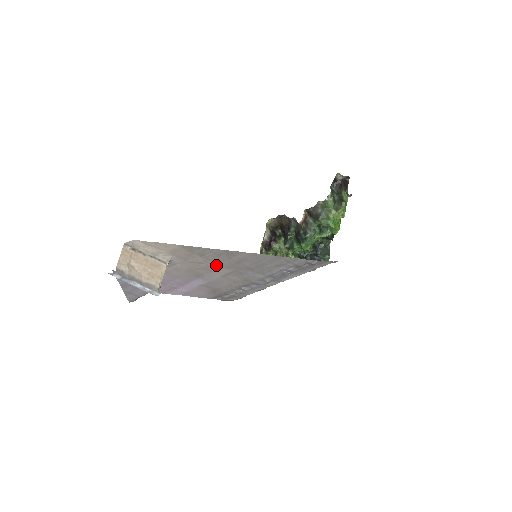
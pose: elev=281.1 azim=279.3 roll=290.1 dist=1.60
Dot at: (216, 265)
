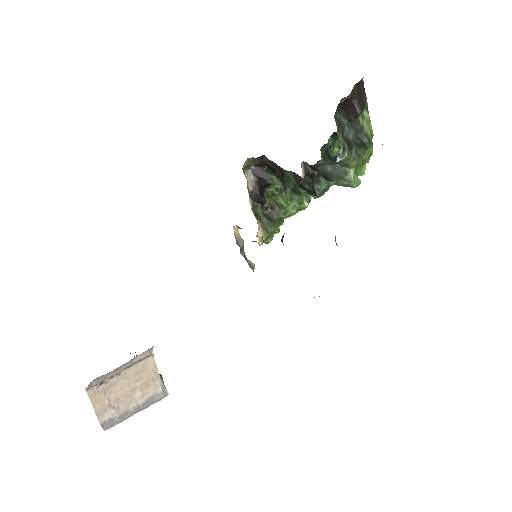
Dot at: occluded
